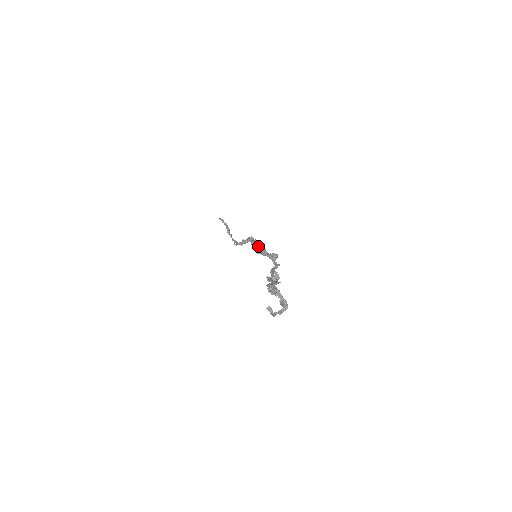
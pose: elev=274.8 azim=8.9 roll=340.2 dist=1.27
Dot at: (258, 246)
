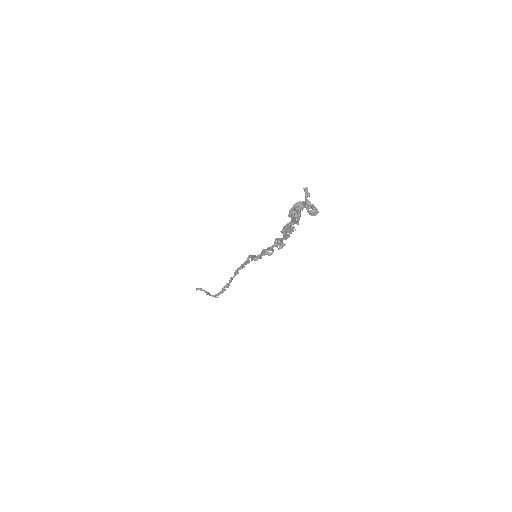
Dot at: (254, 256)
